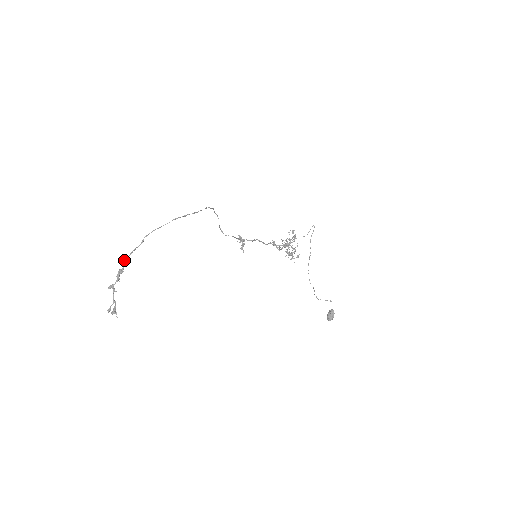
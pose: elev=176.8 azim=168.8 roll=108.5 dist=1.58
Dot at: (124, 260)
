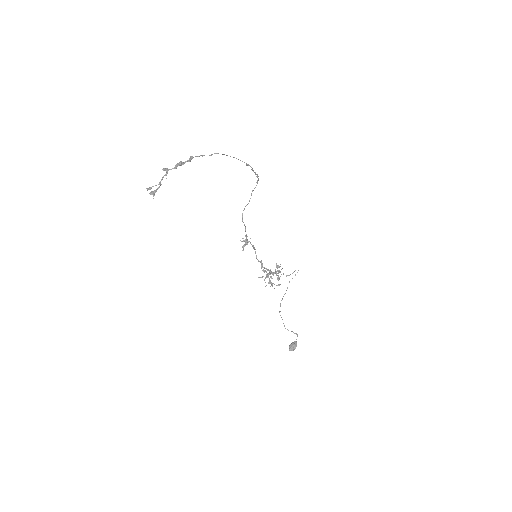
Dot at: (191, 156)
